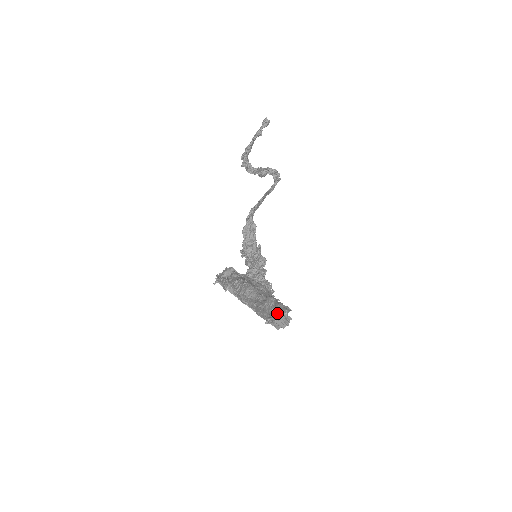
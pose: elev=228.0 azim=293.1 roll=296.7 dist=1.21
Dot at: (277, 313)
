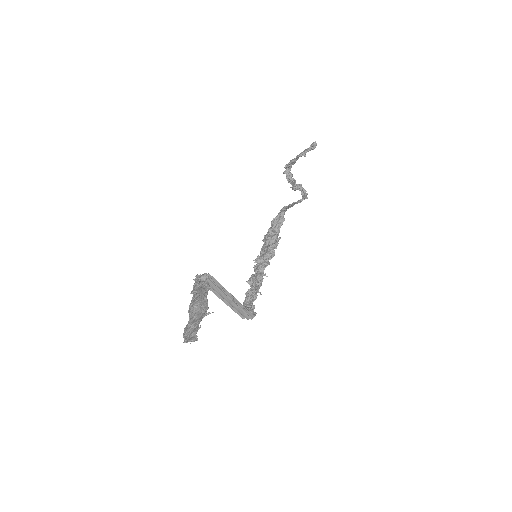
Dot at: (188, 338)
